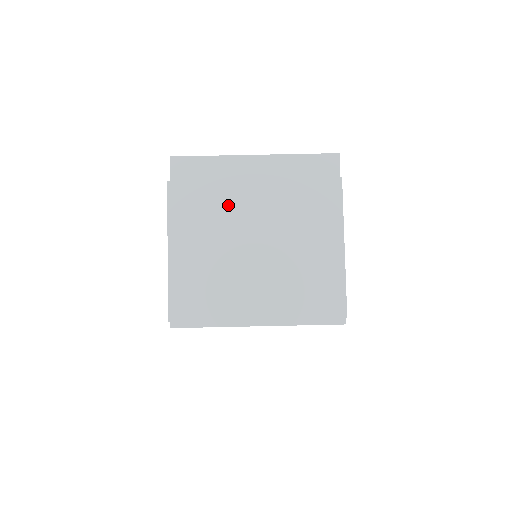
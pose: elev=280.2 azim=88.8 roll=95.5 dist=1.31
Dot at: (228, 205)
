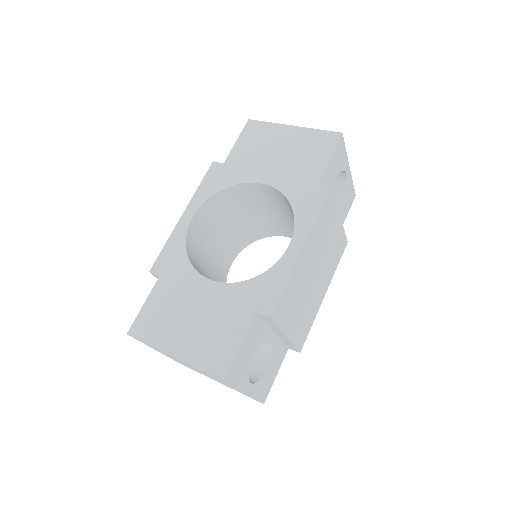
Dot at: occluded
